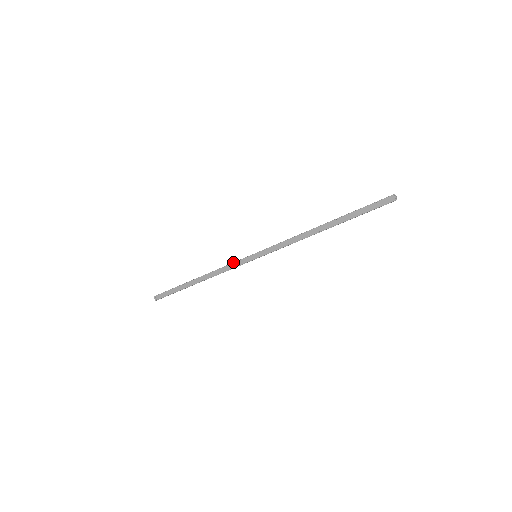
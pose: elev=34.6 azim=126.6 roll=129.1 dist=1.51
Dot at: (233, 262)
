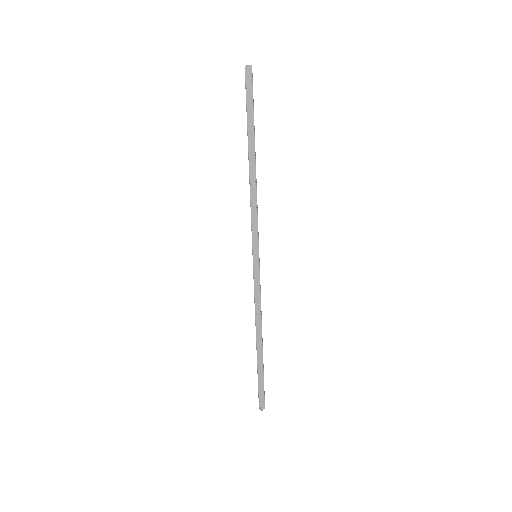
Dot at: occluded
